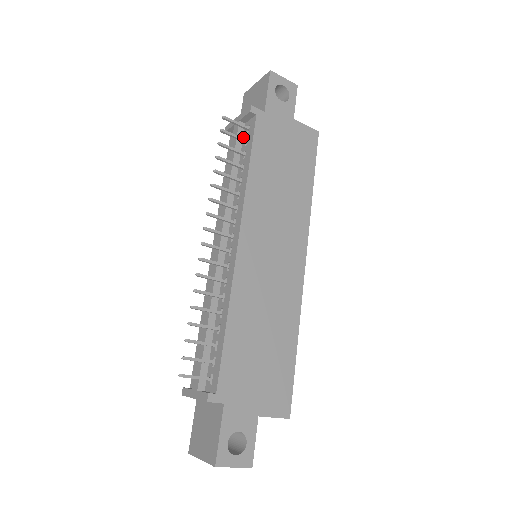
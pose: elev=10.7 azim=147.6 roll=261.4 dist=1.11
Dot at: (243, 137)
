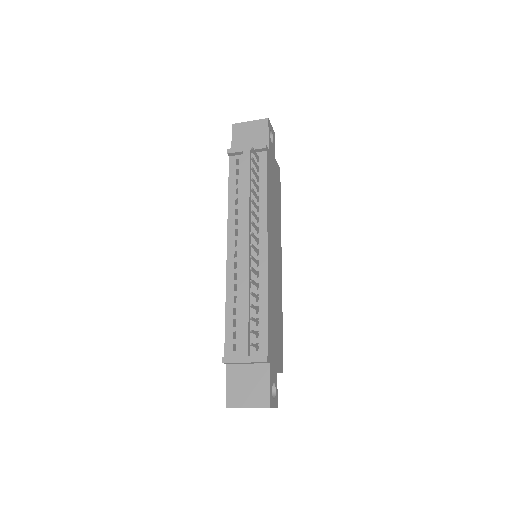
Dot at: (252, 164)
